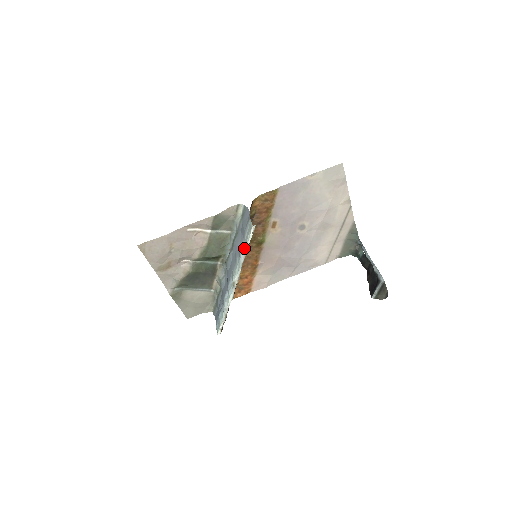
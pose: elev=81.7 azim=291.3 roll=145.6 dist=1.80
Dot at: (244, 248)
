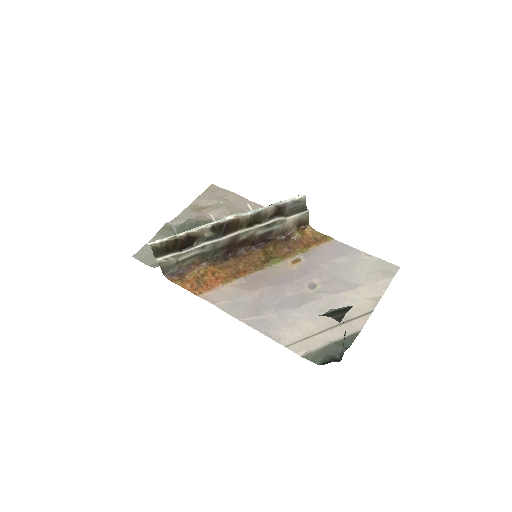
Dot at: (275, 203)
